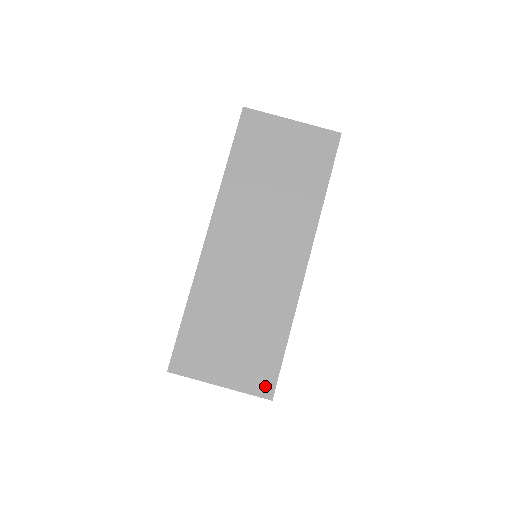
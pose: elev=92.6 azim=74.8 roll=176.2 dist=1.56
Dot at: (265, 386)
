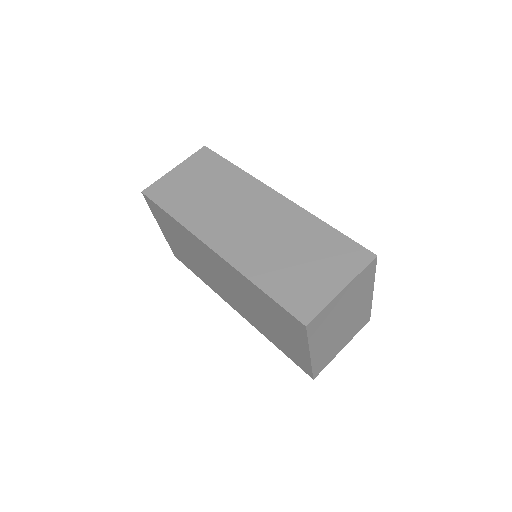
Dot at: (361, 256)
